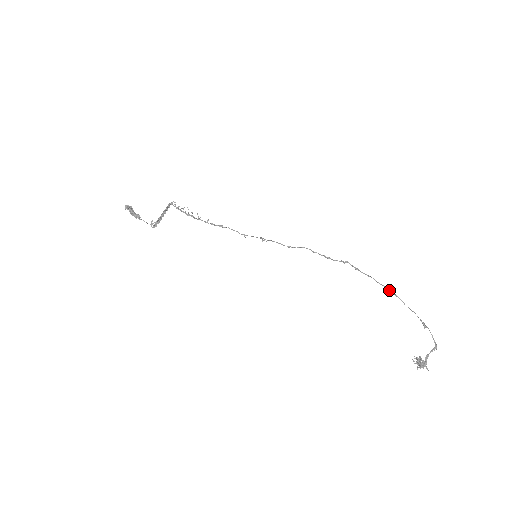
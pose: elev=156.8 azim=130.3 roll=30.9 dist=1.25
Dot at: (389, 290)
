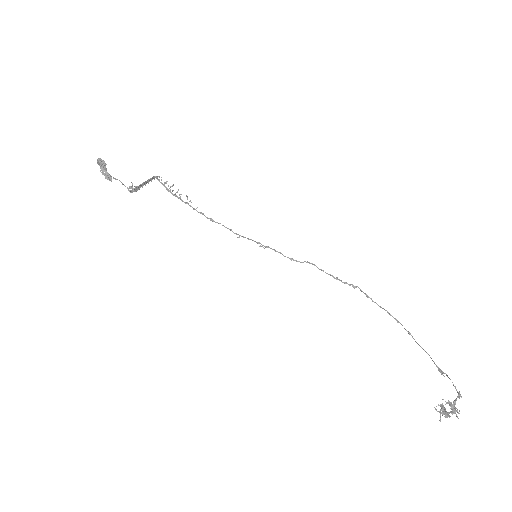
Dot at: occluded
